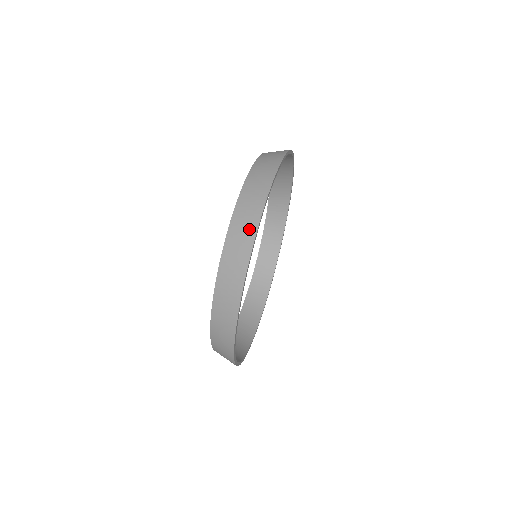
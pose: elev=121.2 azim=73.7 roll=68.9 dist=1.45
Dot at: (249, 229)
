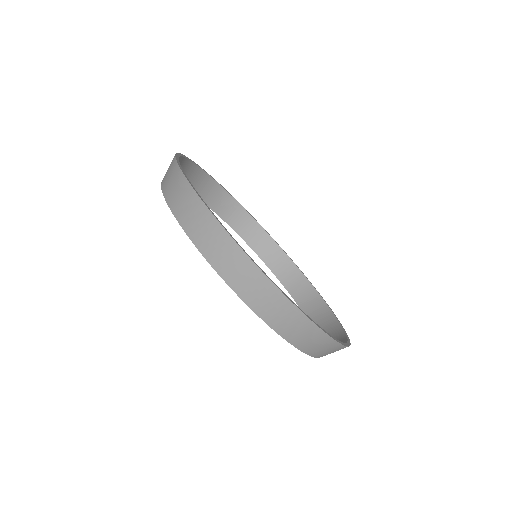
Dot at: (207, 223)
